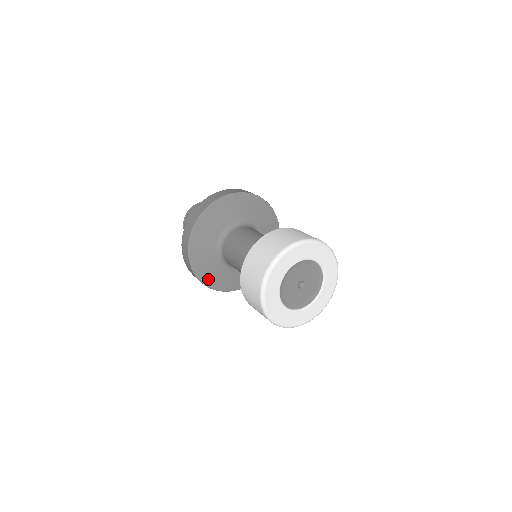
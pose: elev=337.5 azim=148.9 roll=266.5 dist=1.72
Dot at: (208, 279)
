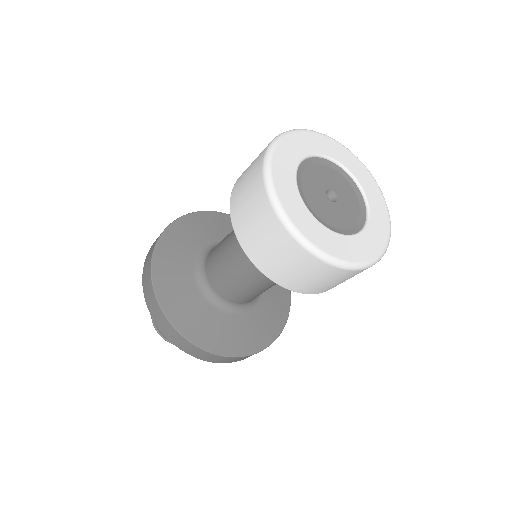
Dot at: (222, 344)
